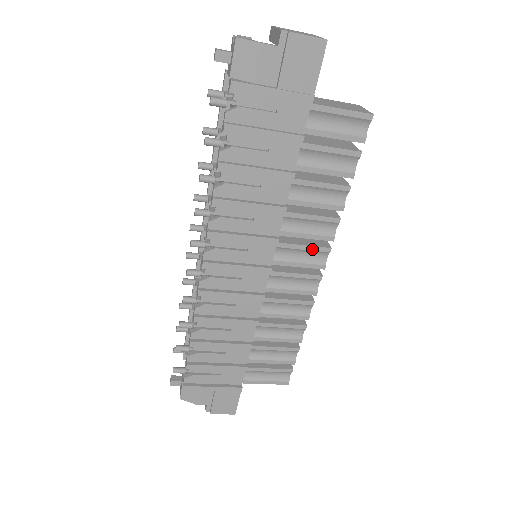
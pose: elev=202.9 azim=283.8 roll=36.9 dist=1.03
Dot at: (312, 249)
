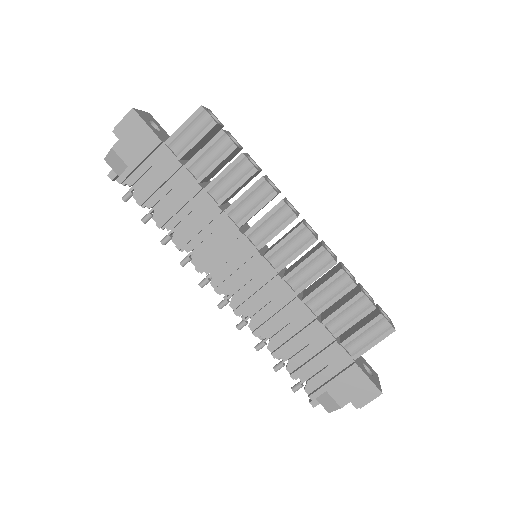
Dot at: (271, 214)
